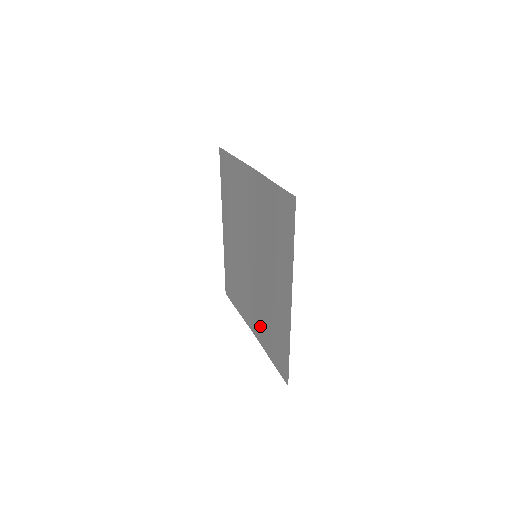
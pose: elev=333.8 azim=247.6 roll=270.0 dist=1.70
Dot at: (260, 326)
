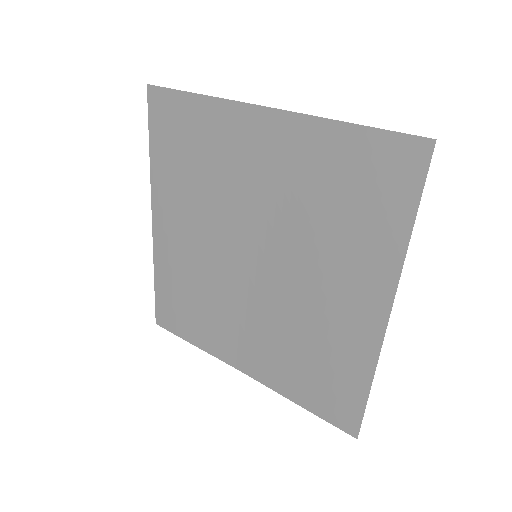
Dot at: (271, 361)
